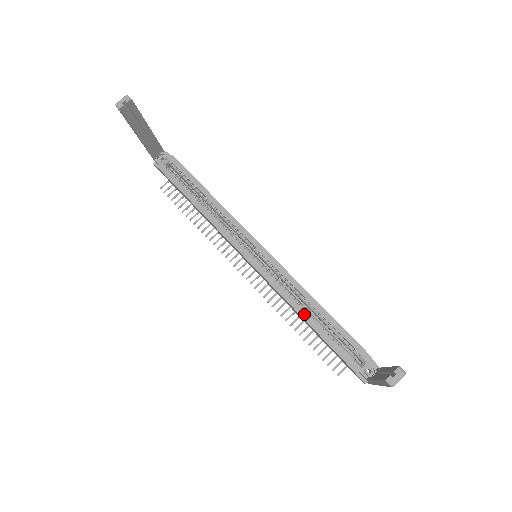
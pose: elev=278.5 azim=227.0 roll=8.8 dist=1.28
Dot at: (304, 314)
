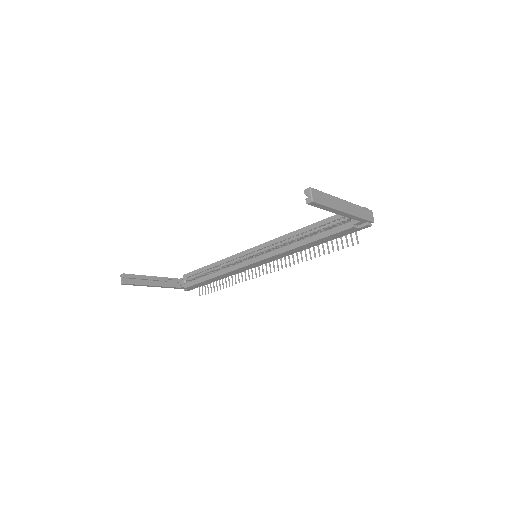
Dot at: (300, 243)
